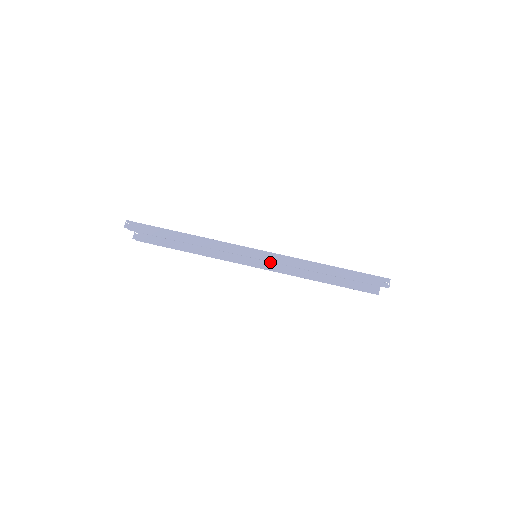
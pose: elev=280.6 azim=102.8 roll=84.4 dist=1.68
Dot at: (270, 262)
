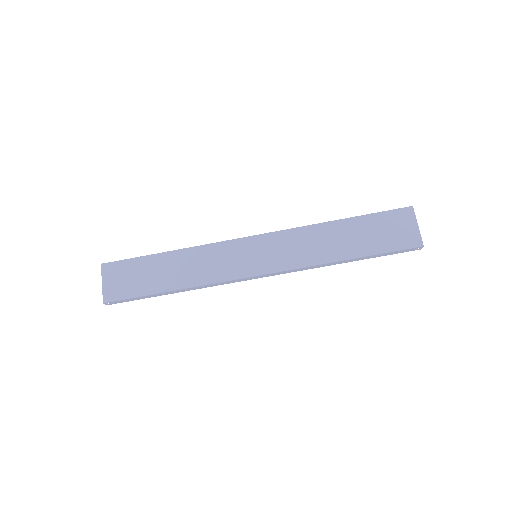
Dot at: (270, 233)
